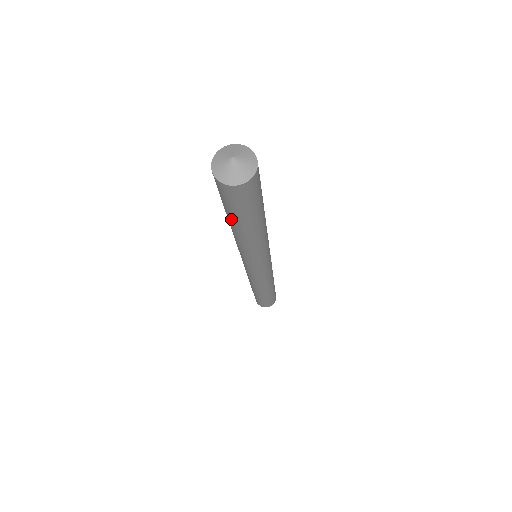
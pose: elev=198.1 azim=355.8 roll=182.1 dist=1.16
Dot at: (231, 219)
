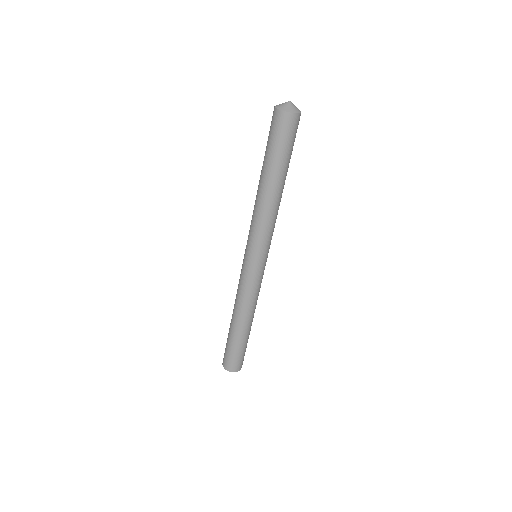
Dot at: (264, 162)
